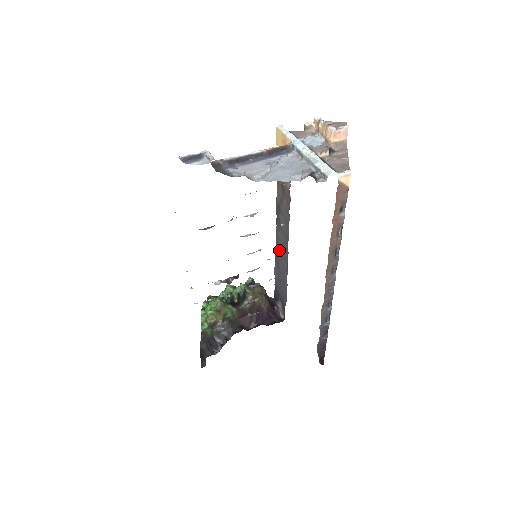
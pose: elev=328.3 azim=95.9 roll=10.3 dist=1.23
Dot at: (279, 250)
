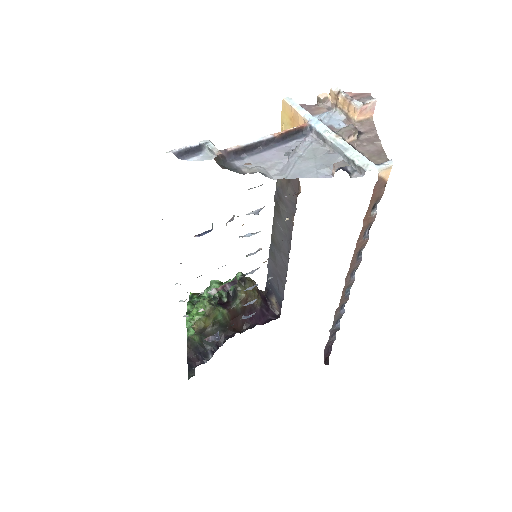
Dot at: (276, 242)
